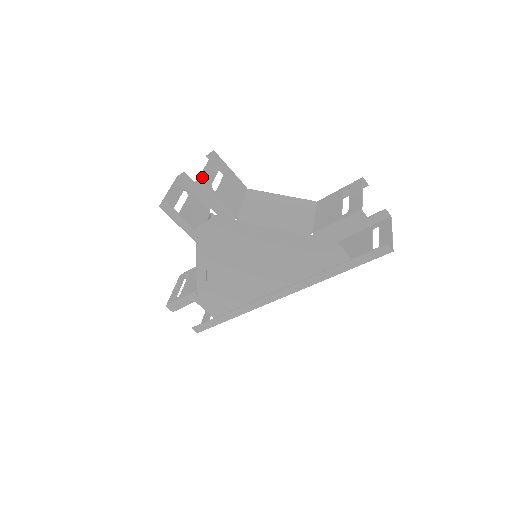
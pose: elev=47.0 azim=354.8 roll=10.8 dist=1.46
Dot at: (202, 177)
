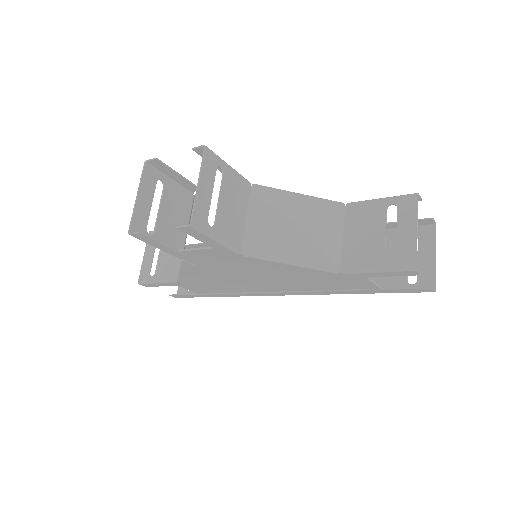
Dot at: (195, 216)
